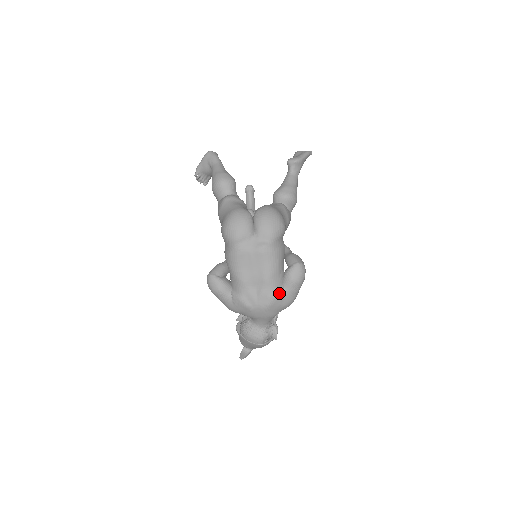
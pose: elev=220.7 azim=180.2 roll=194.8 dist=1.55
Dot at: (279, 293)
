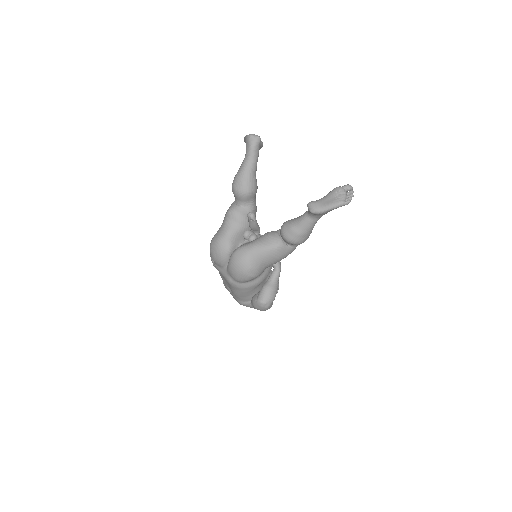
Dot at: (245, 304)
